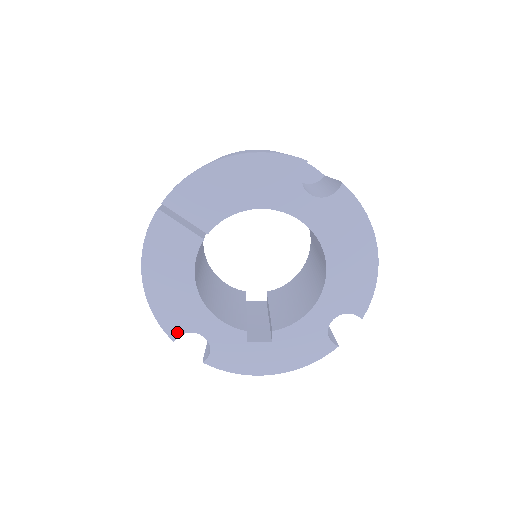
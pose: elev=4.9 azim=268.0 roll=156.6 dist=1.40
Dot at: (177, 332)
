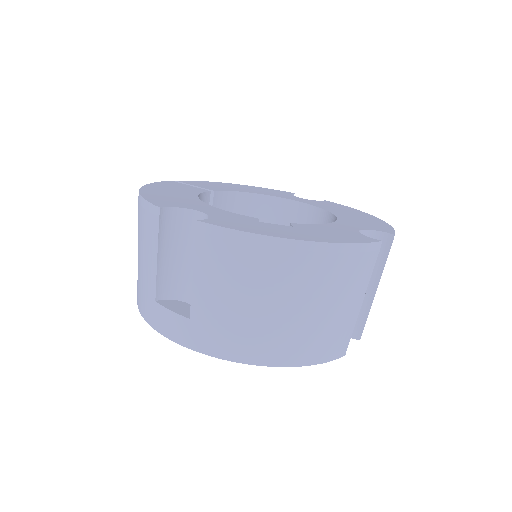
Dot at: (167, 206)
